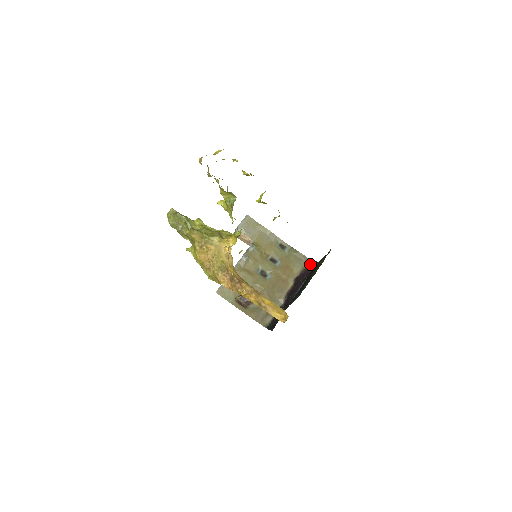
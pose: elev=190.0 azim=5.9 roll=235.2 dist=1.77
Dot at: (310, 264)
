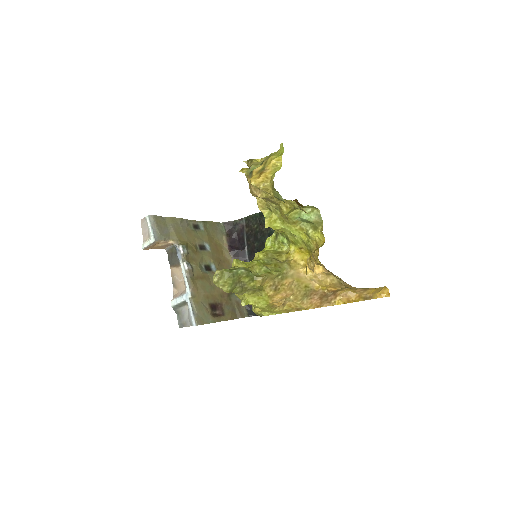
Dot at: (226, 227)
